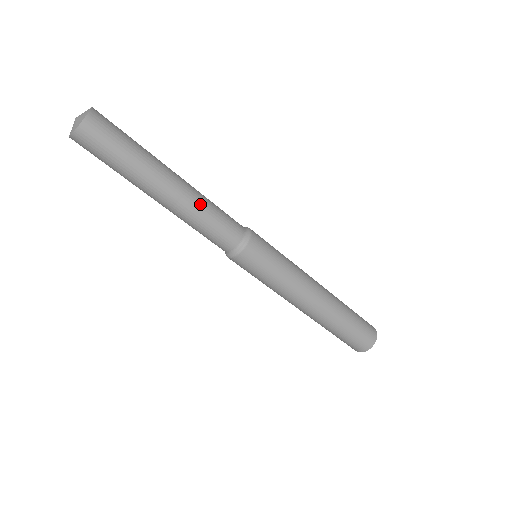
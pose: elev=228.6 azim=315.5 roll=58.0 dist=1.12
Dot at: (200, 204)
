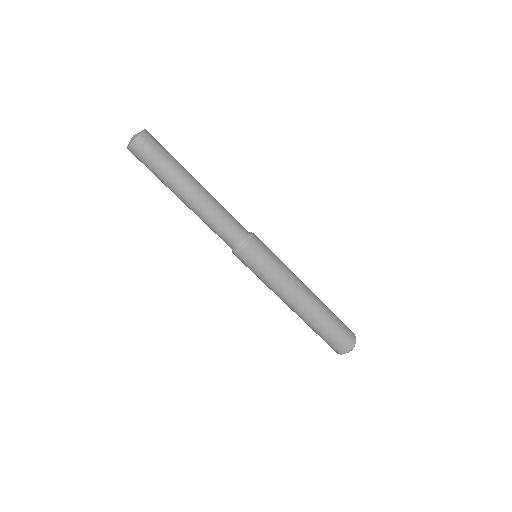
Dot at: occluded
